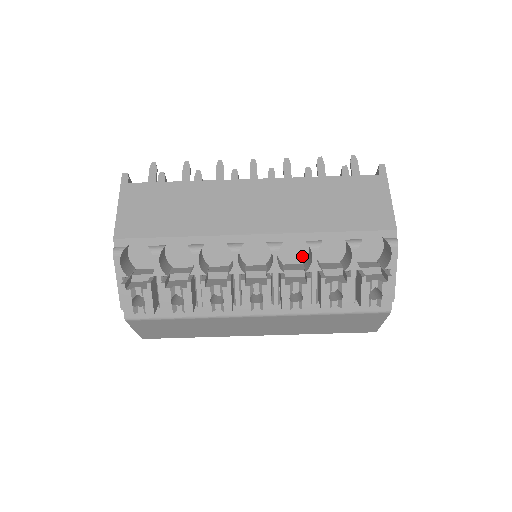
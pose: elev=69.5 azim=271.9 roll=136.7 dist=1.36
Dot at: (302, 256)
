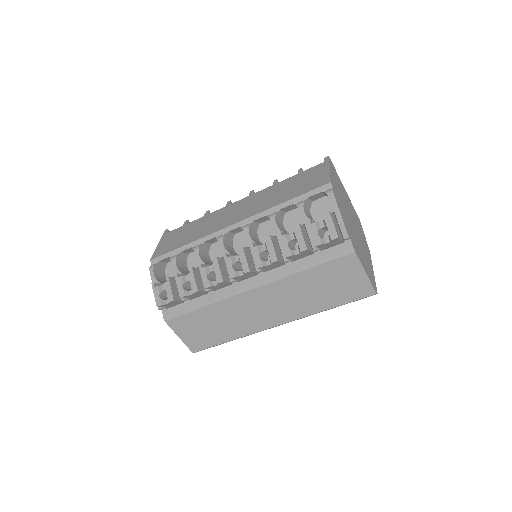
Dot at: occluded
